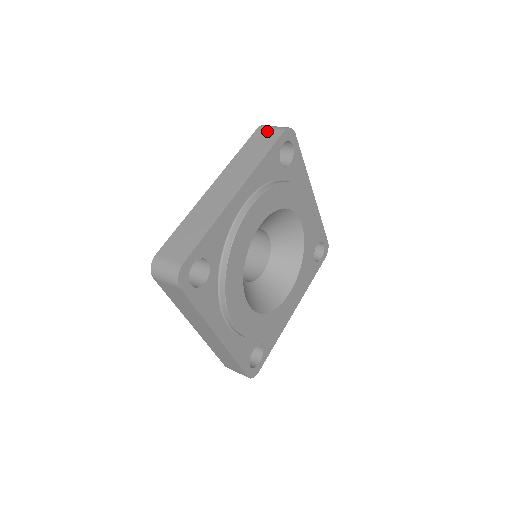
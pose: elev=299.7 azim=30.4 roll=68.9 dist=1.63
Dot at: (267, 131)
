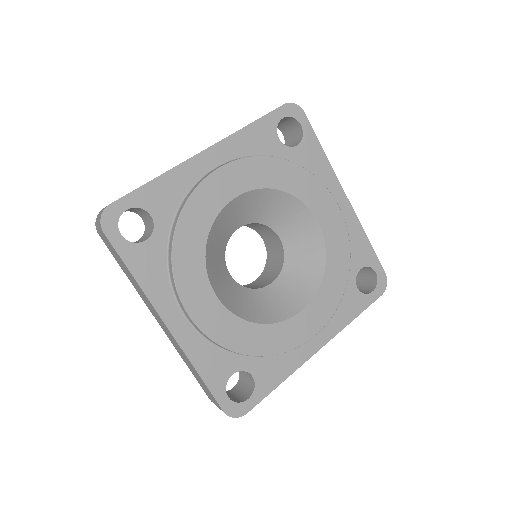
Dot at: occluded
